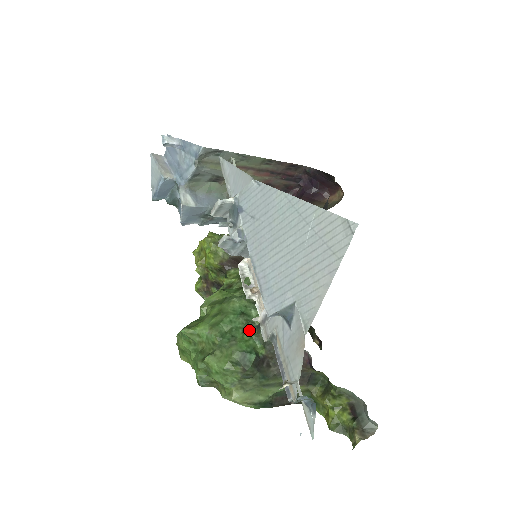
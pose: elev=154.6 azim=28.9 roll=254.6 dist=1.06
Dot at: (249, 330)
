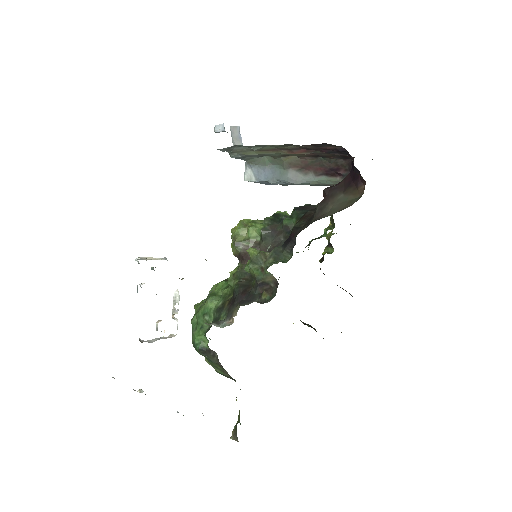
Dot at: (205, 328)
